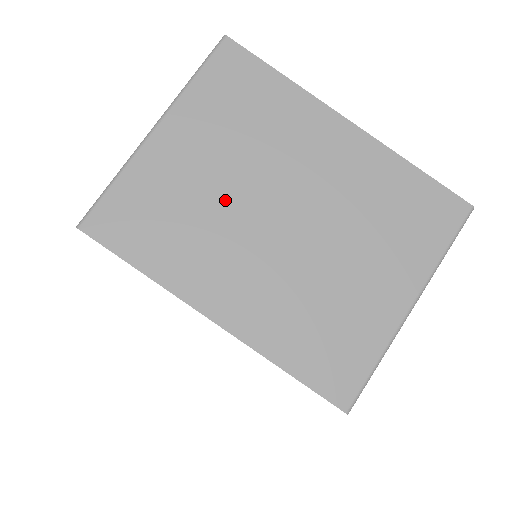
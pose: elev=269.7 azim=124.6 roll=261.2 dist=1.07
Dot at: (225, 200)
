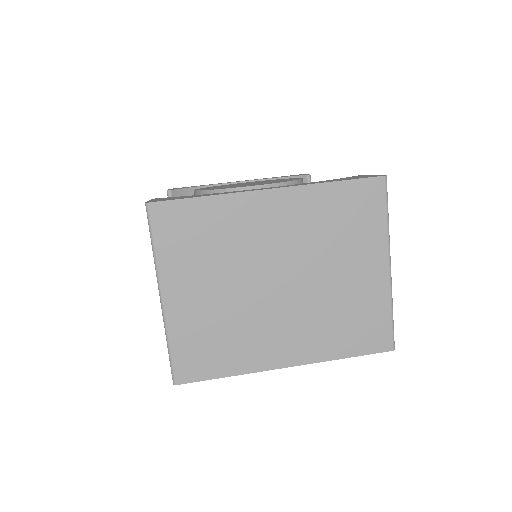
Dot at: (238, 302)
